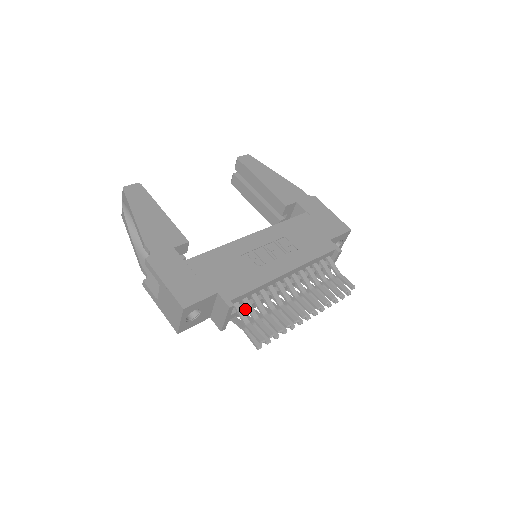
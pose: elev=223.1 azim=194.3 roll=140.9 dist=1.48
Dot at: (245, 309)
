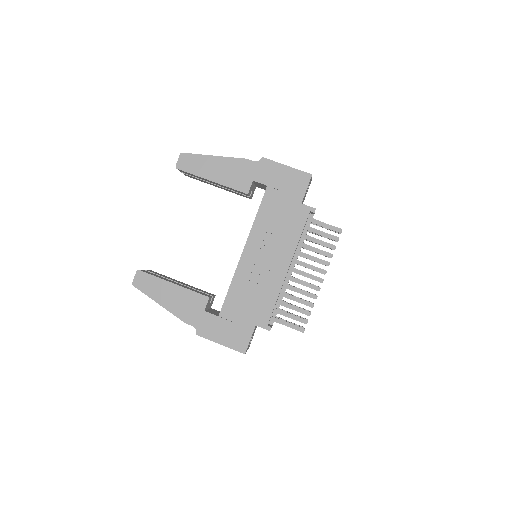
Dot at: occluded
